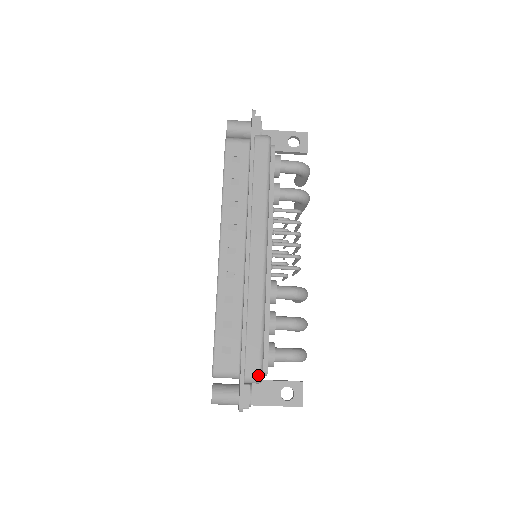
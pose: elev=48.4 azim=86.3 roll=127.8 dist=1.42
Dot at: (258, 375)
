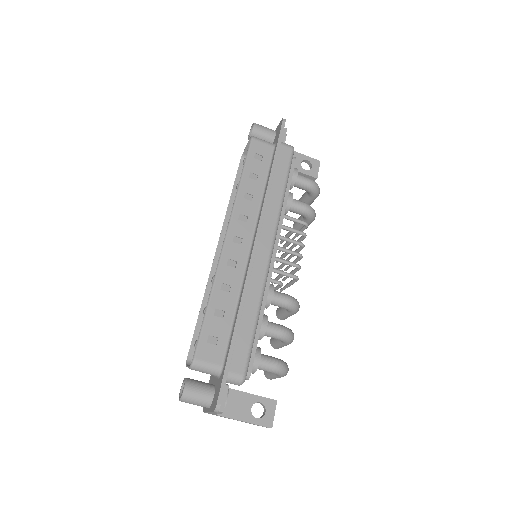
Dot at: (242, 374)
